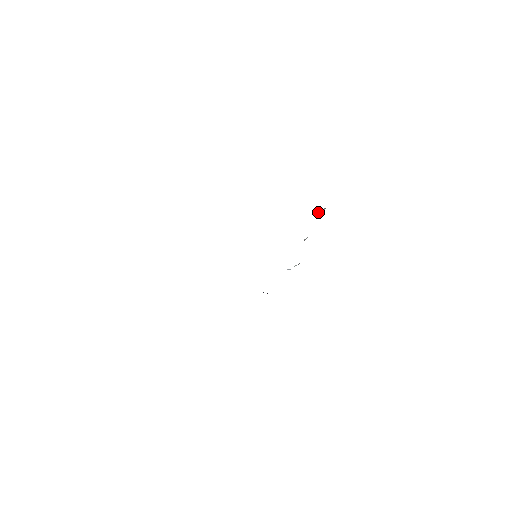
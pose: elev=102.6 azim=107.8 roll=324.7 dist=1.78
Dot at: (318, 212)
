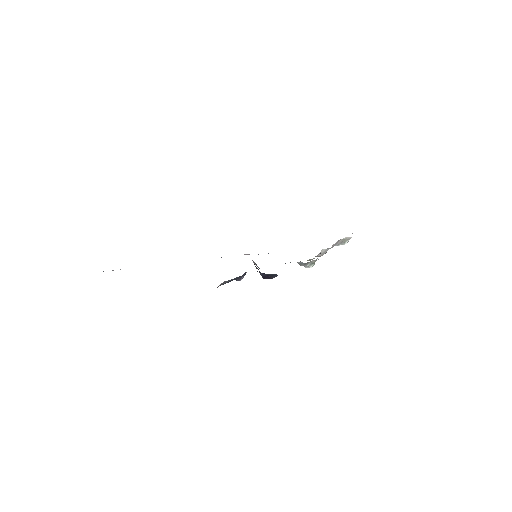
Dot at: (339, 240)
